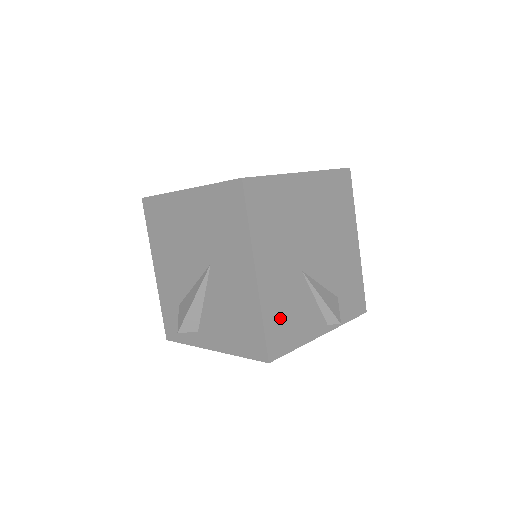
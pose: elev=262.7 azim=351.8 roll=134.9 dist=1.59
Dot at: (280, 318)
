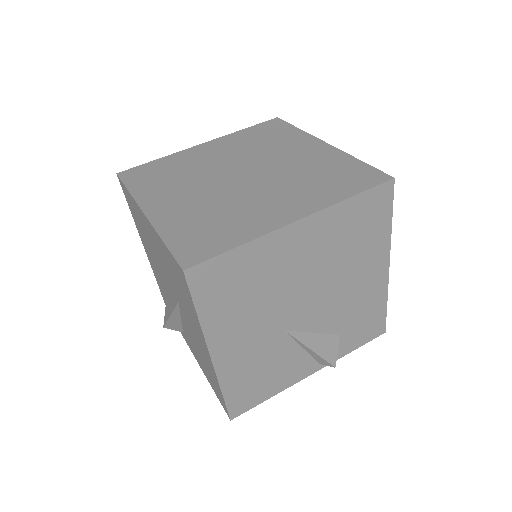
Dot at: (248, 382)
